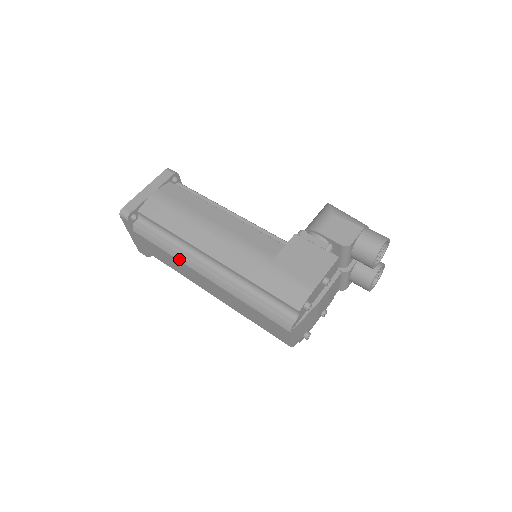
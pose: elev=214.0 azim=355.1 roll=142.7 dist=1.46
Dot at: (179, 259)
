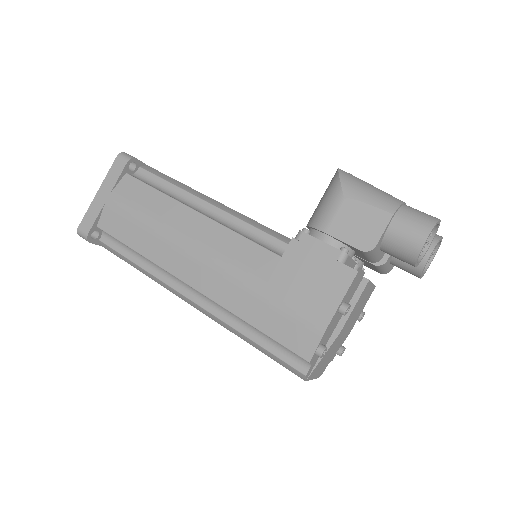
Dot at: (159, 283)
